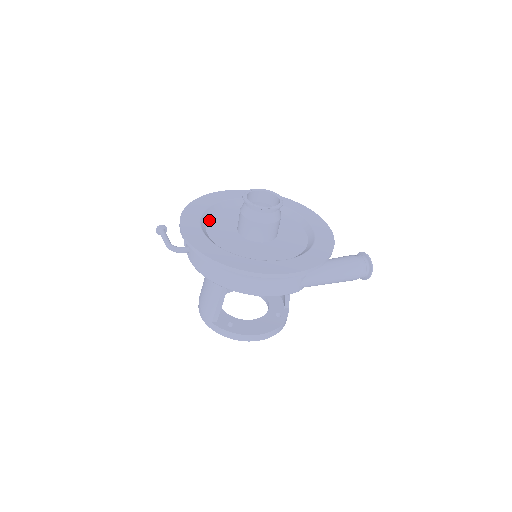
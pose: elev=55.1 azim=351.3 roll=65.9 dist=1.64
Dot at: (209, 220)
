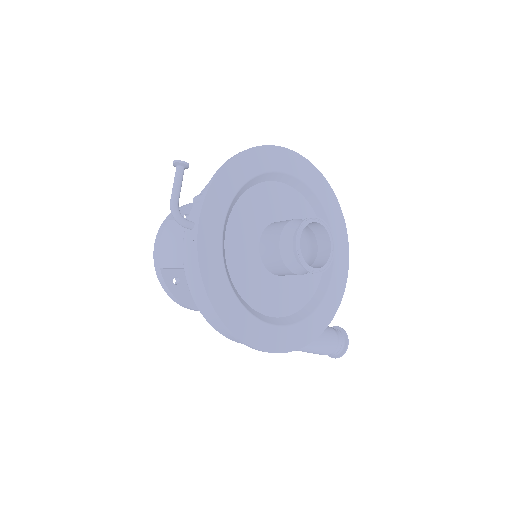
Dot at: (243, 197)
